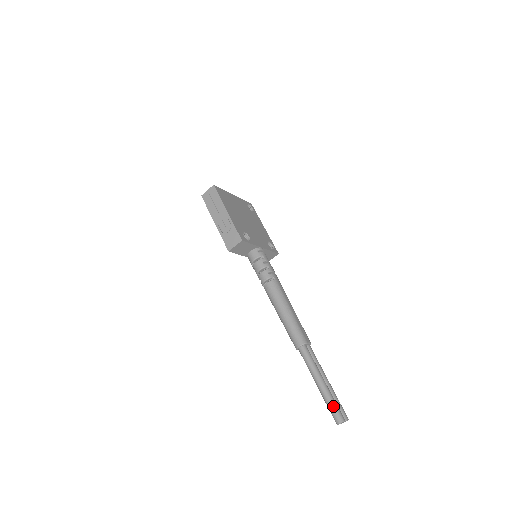
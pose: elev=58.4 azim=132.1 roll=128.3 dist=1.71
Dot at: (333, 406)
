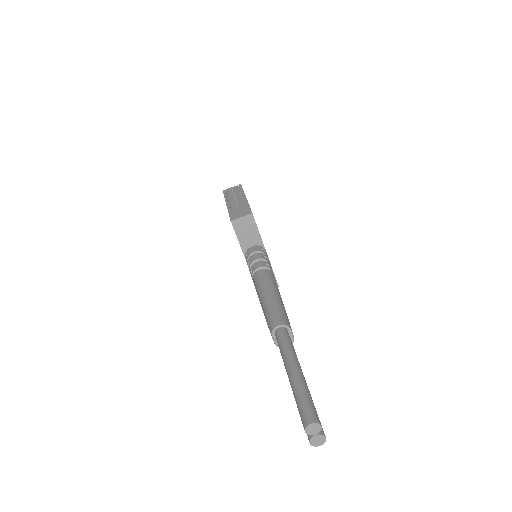
Dot at: (307, 398)
